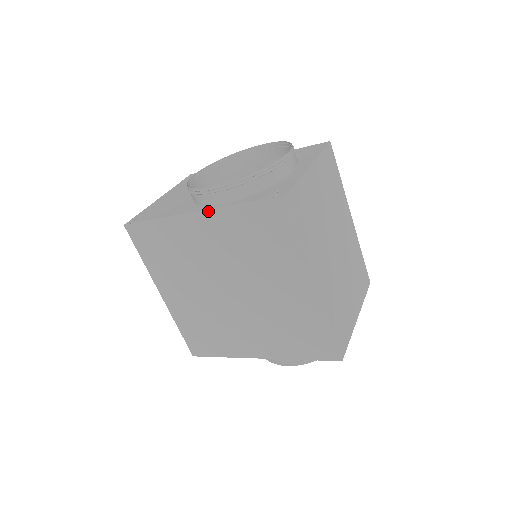
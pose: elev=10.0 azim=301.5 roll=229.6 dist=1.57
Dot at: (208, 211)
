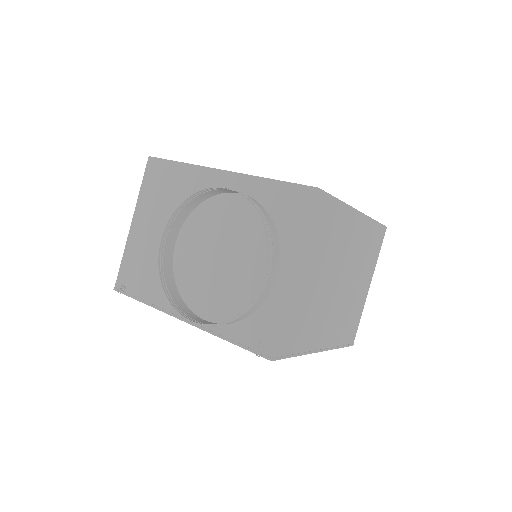
Dot at: (195, 326)
